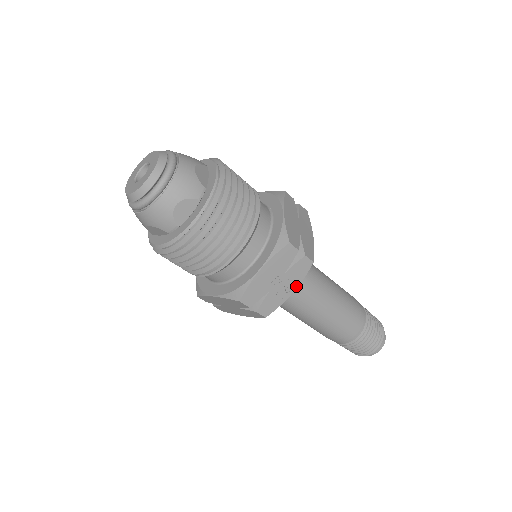
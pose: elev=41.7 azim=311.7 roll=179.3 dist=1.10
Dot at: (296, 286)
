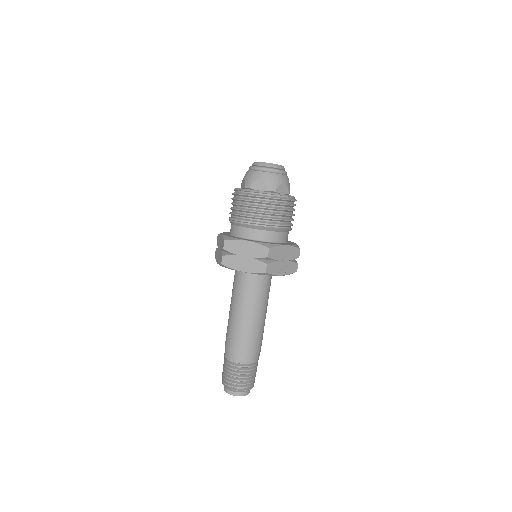
Dot at: (284, 274)
